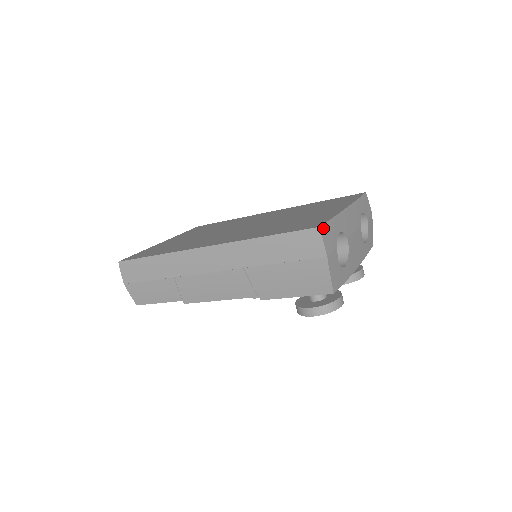
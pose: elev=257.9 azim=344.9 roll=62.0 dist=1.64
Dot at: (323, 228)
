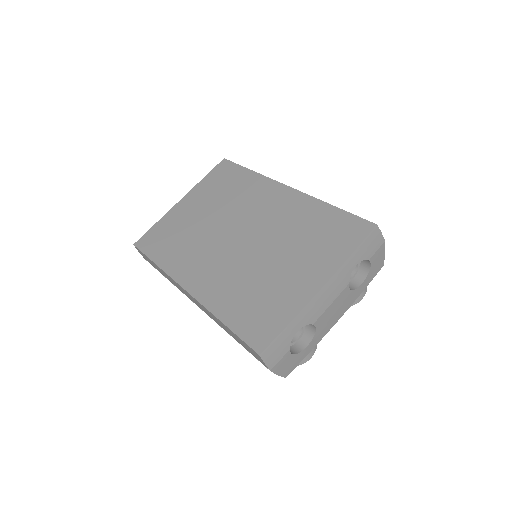
Dot at: (266, 351)
